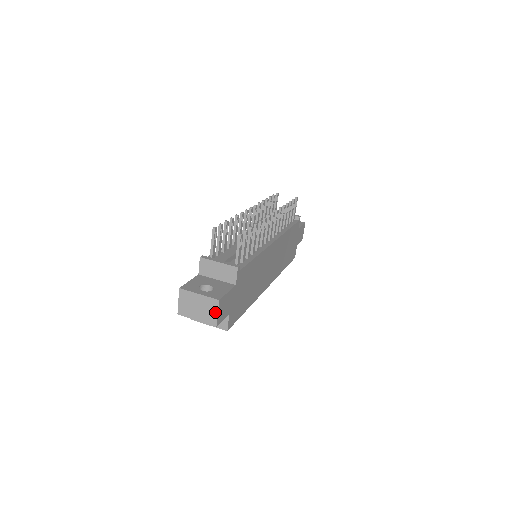
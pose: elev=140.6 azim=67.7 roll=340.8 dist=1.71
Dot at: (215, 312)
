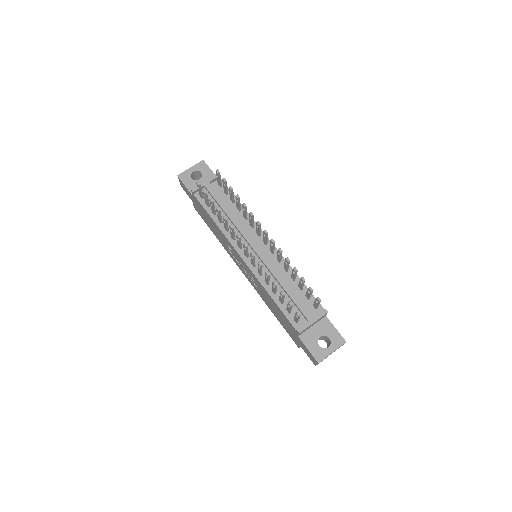
Dot at: occluded
